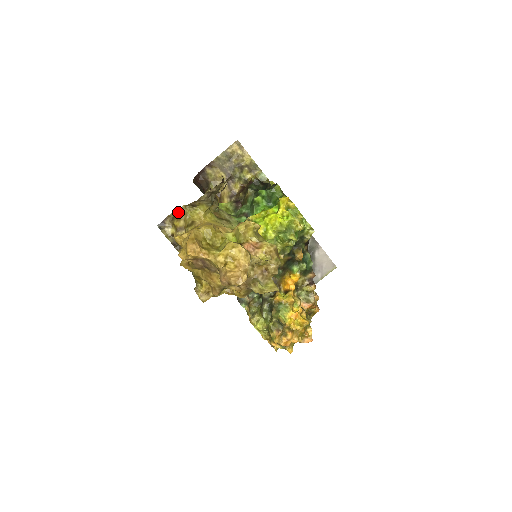
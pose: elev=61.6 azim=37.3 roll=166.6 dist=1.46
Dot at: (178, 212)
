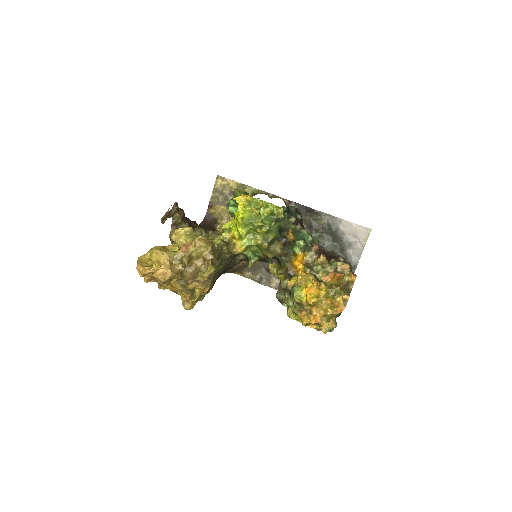
Dot at: occluded
